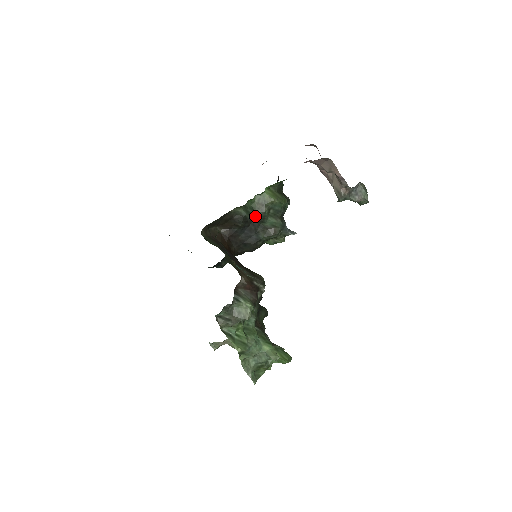
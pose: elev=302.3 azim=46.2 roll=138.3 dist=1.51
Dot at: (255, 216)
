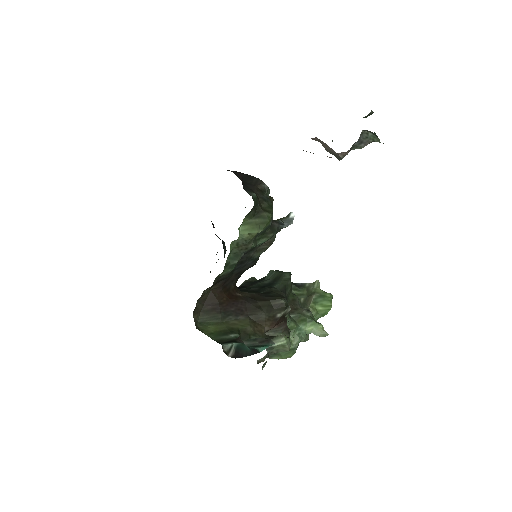
Dot at: (241, 256)
